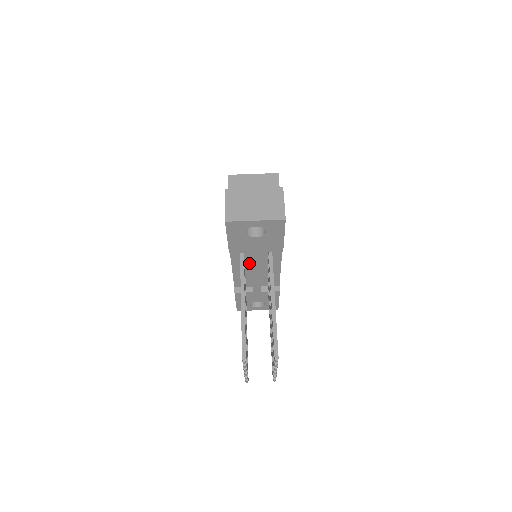
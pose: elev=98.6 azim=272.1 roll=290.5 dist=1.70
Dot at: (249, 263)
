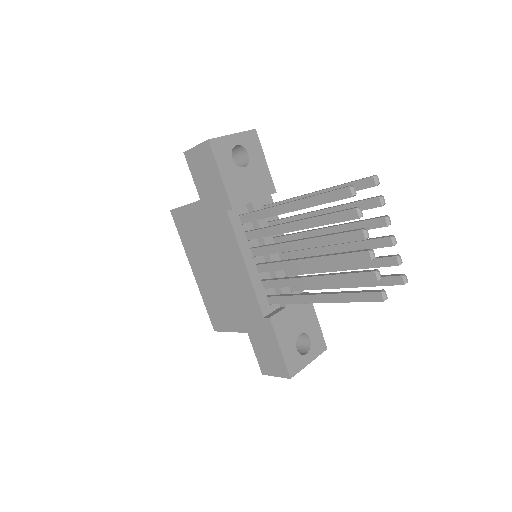
Dot at: (257, 245)
